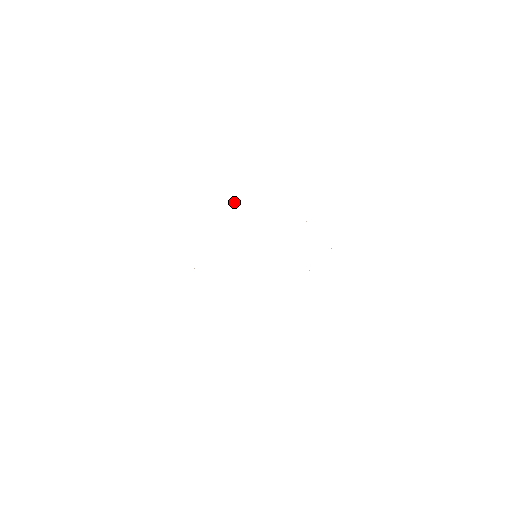
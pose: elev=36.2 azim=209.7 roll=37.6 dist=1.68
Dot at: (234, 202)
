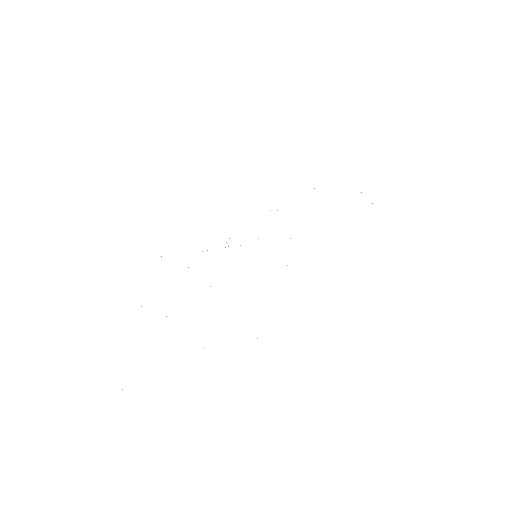
Dot at: occluded
